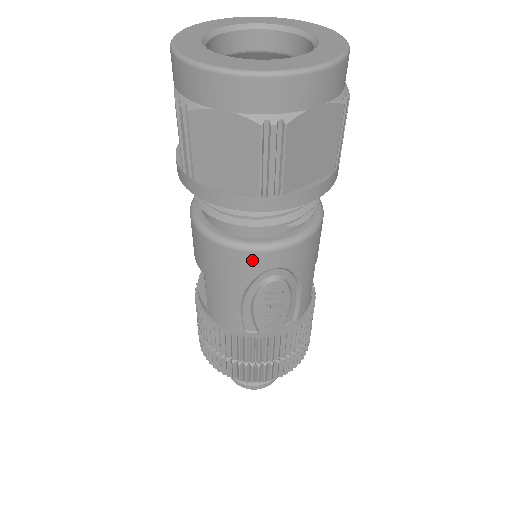
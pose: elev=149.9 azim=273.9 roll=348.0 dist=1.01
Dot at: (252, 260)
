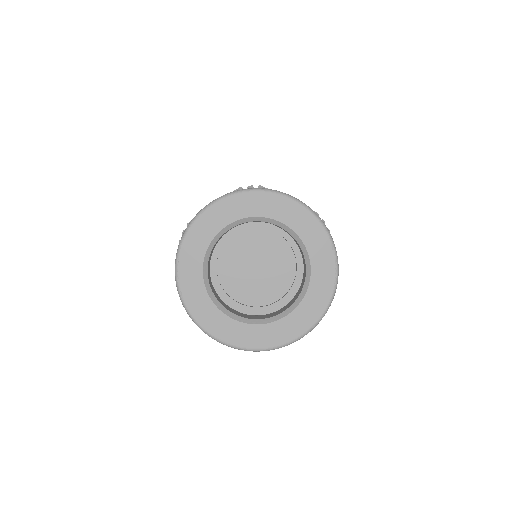
Dot at: occluded
